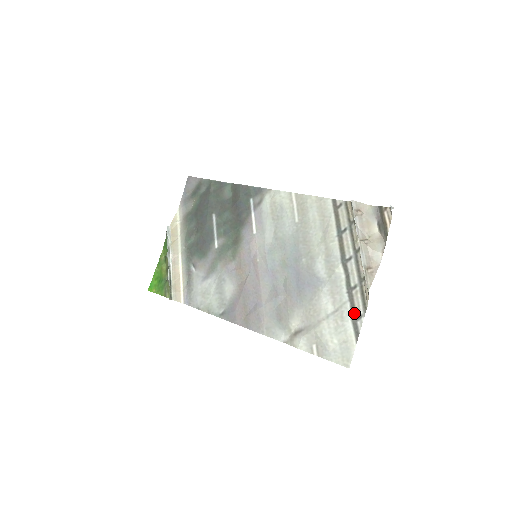
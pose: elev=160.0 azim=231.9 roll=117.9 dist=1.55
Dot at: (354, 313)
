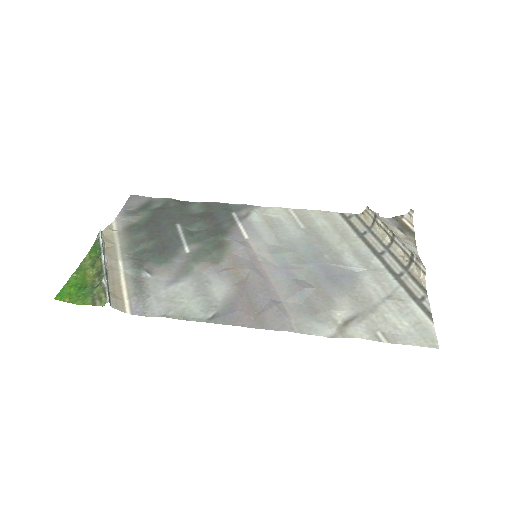
Dot at: (414, 295)
